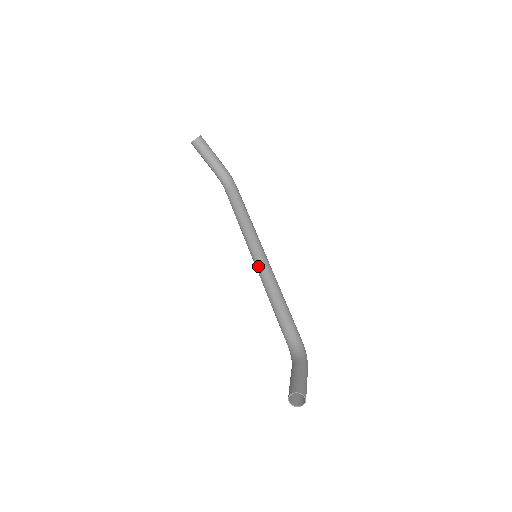
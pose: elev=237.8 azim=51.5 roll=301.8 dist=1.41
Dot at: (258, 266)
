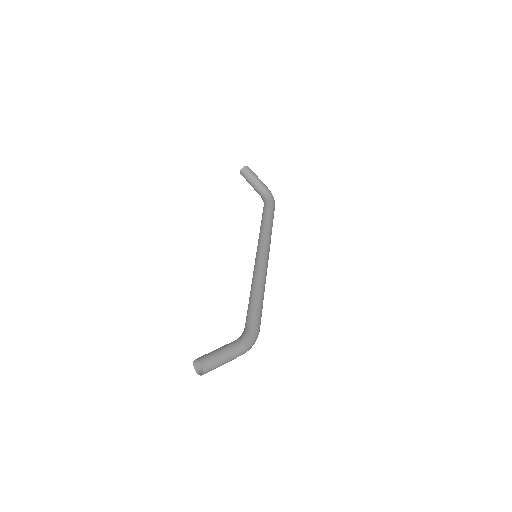
Dot at: occluded
